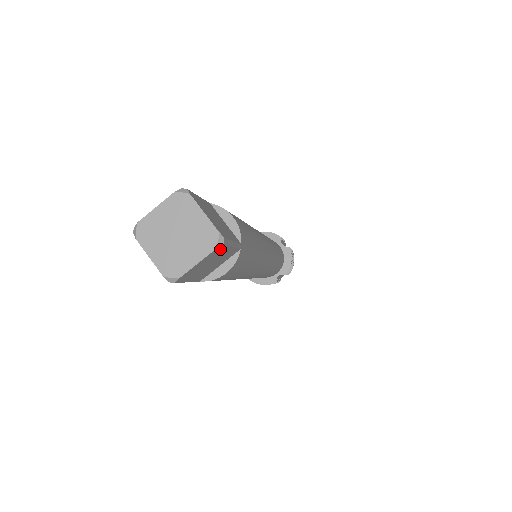
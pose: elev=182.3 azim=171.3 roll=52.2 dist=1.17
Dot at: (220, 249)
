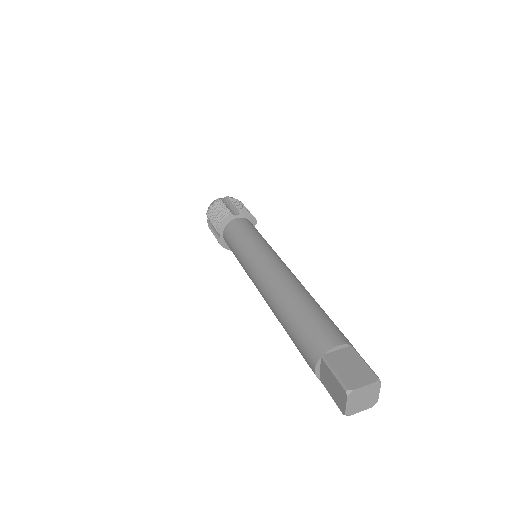
Dot at: occluded
